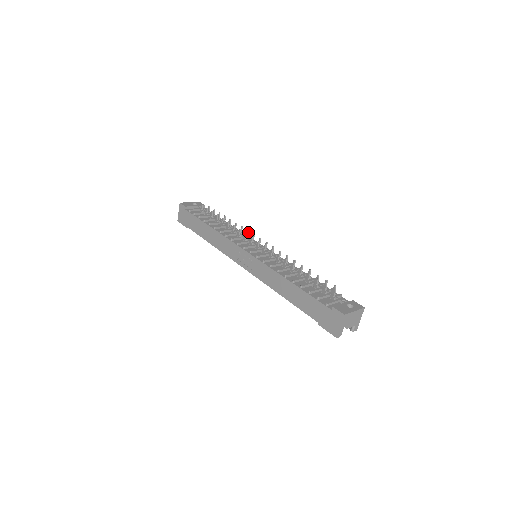
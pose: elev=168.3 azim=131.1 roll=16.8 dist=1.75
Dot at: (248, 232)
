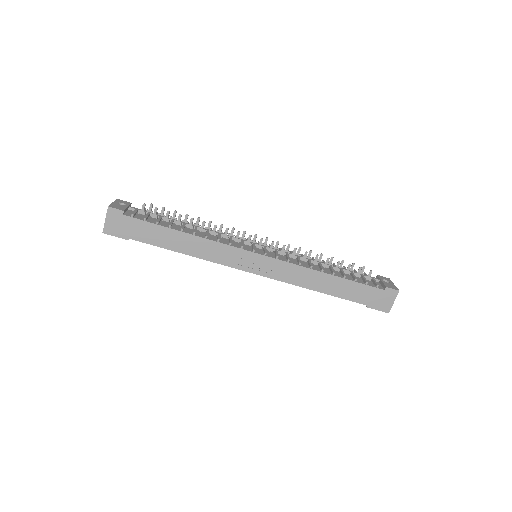
Dot at: occluded
